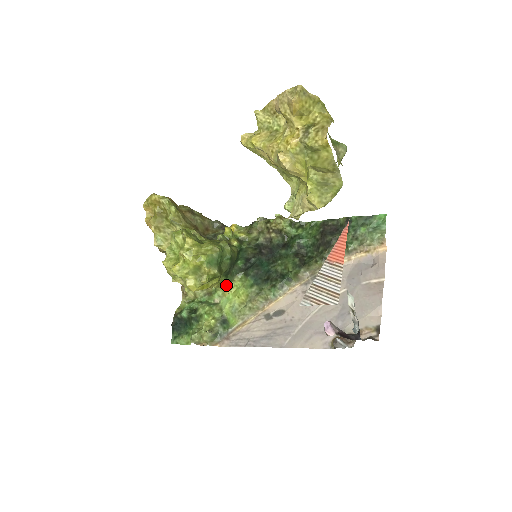
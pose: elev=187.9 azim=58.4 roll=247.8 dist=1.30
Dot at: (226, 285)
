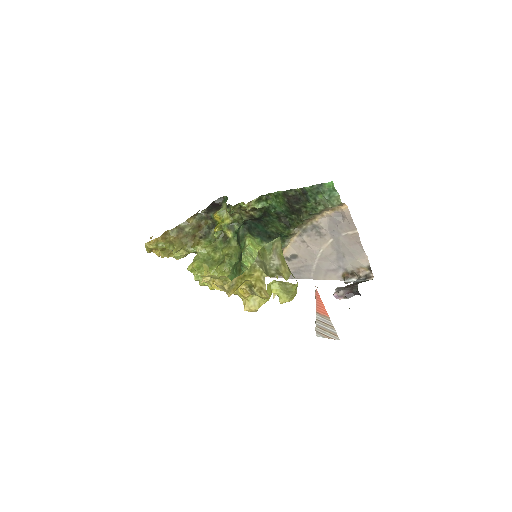
Dot at: occluded
